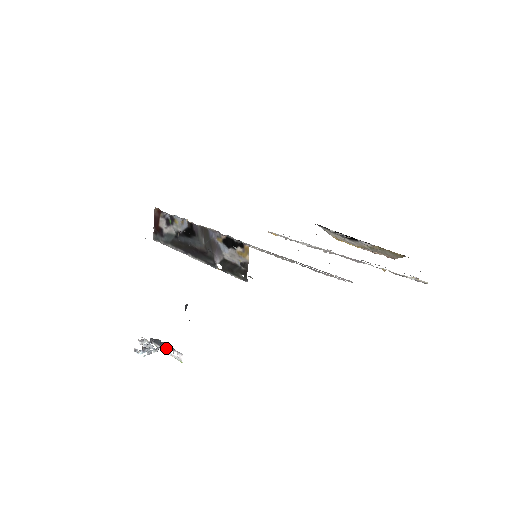
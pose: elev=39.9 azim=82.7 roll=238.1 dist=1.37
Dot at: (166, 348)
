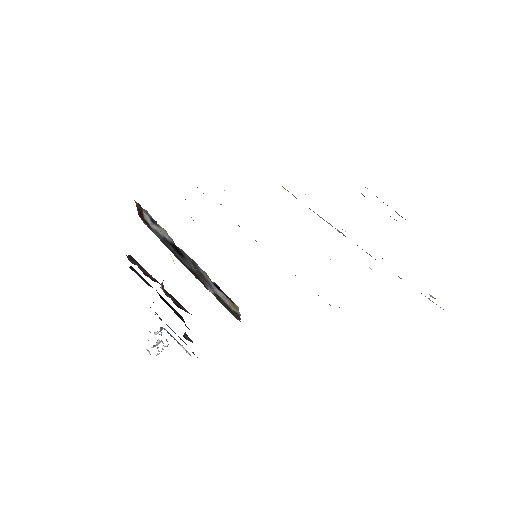
Dot at: (176, 340)
